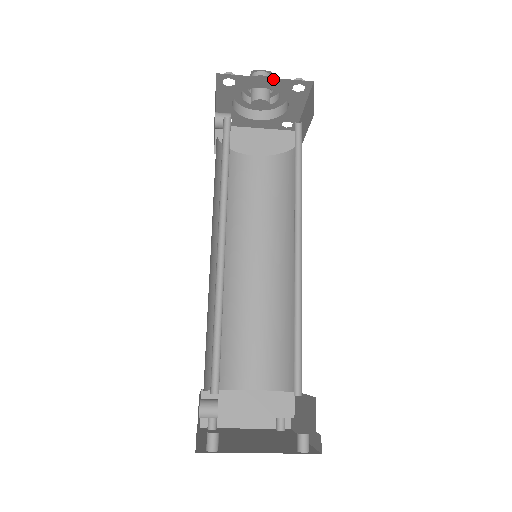
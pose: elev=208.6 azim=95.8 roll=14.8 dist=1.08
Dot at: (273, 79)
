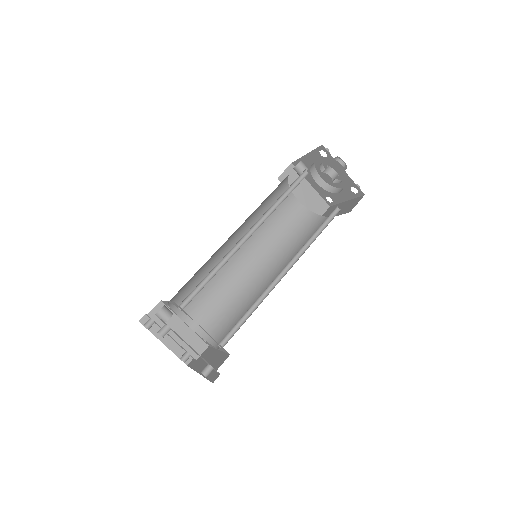
Dot at: (347, 174)
